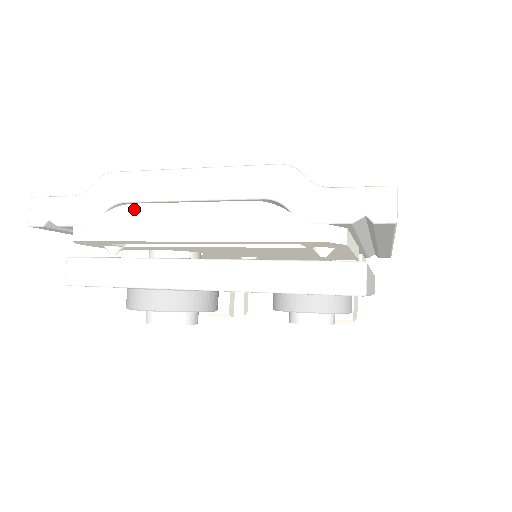
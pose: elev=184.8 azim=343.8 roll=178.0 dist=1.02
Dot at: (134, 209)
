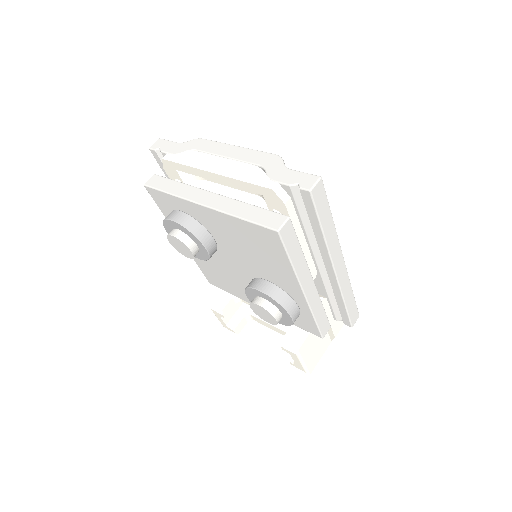
Dot at: (199, 154)
